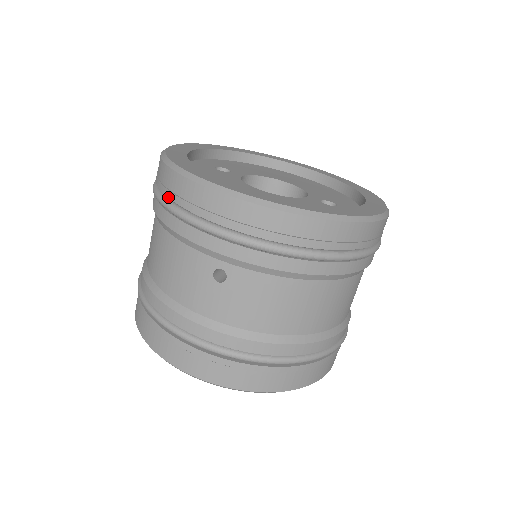
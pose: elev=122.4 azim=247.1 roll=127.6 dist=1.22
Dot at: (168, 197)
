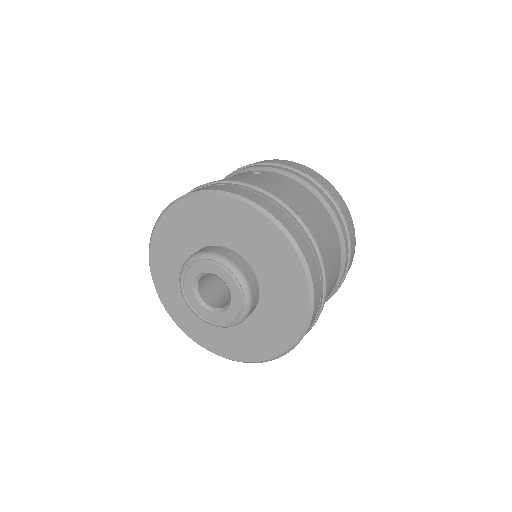
Dot at: occluded
